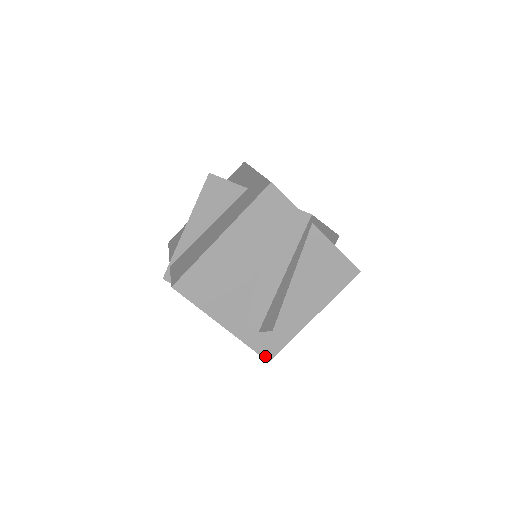
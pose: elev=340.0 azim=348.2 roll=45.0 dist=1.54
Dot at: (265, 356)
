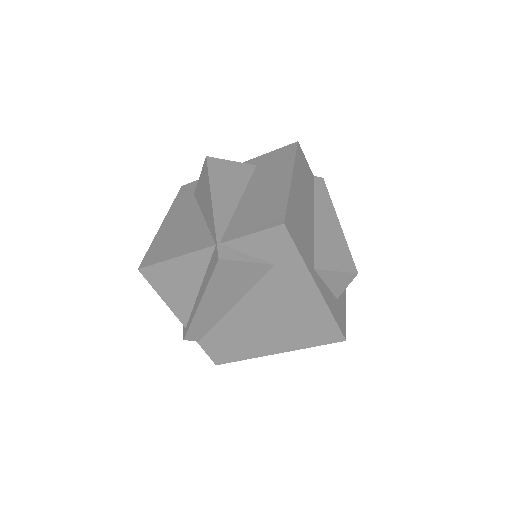
Dot at: (343, 332)
